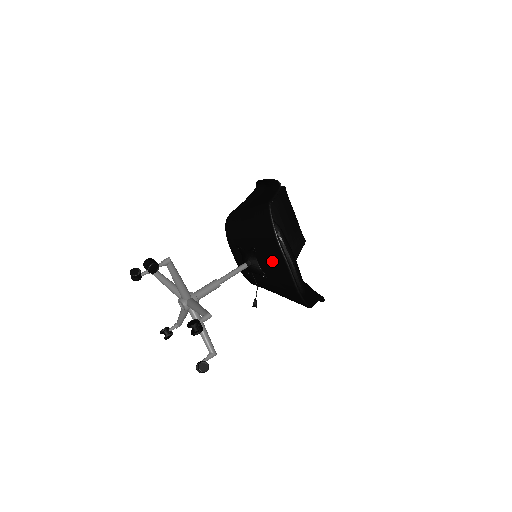
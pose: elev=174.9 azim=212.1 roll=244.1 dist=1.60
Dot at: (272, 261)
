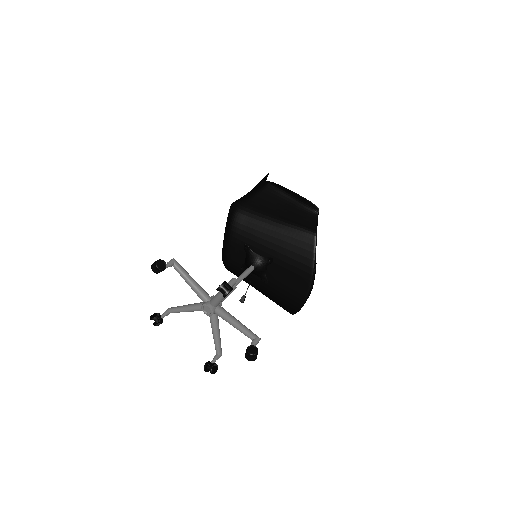
Dot at: (290, 278)
